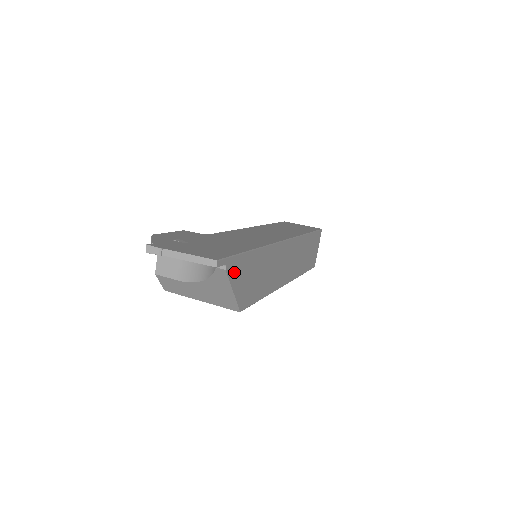
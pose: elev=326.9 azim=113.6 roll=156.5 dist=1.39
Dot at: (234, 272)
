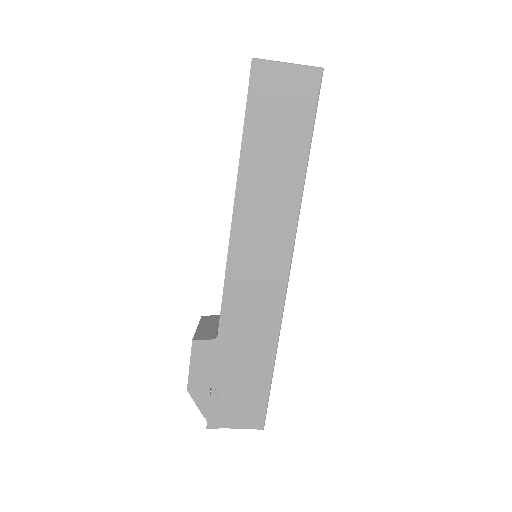
Dot at: occluded
